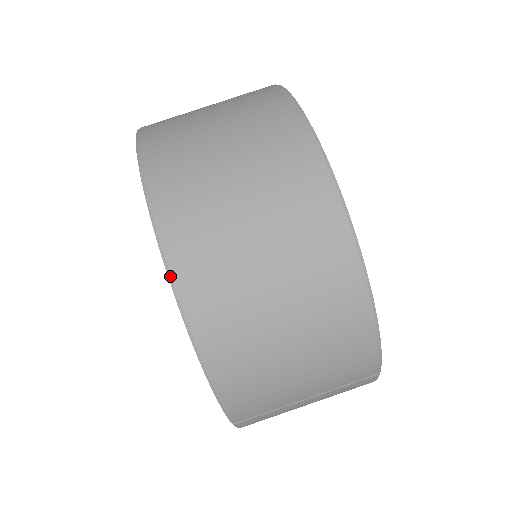
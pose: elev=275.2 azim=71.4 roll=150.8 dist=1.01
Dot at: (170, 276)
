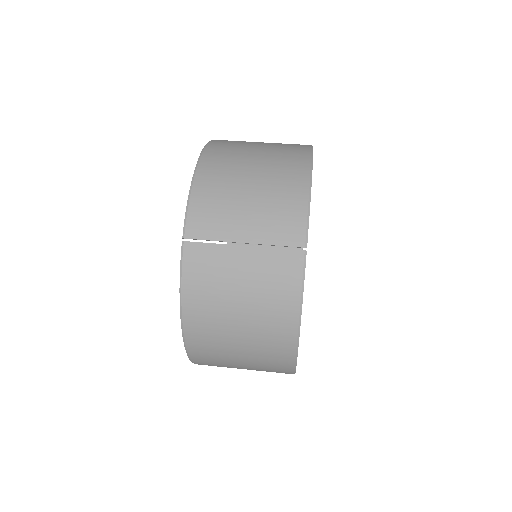
Dot at: (208, 143)
